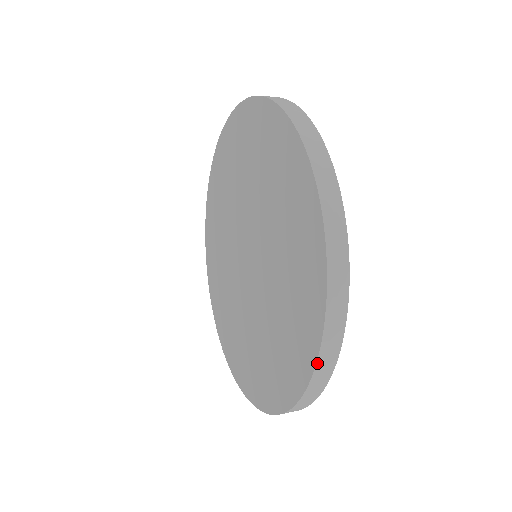
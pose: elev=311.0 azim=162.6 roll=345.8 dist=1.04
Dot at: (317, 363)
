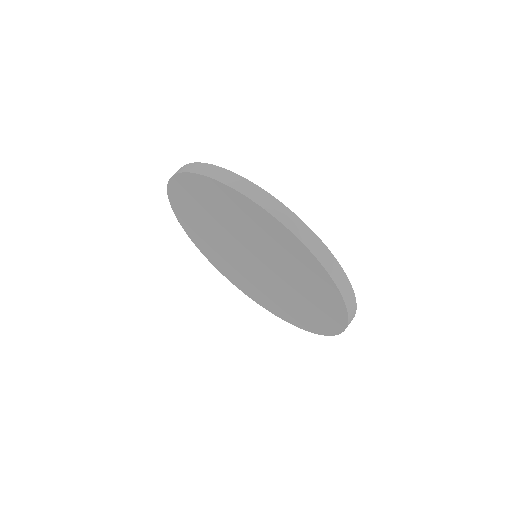
Dot at: occluded
